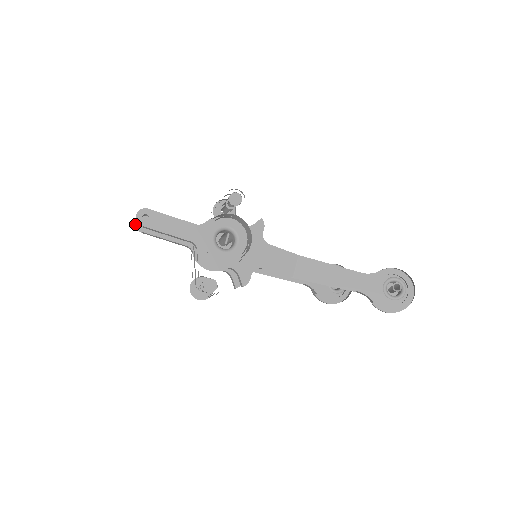
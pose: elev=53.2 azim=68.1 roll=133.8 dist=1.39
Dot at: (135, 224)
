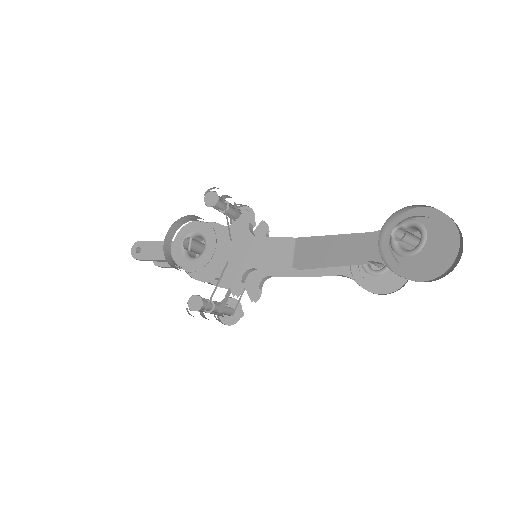
Dot at: occluded
